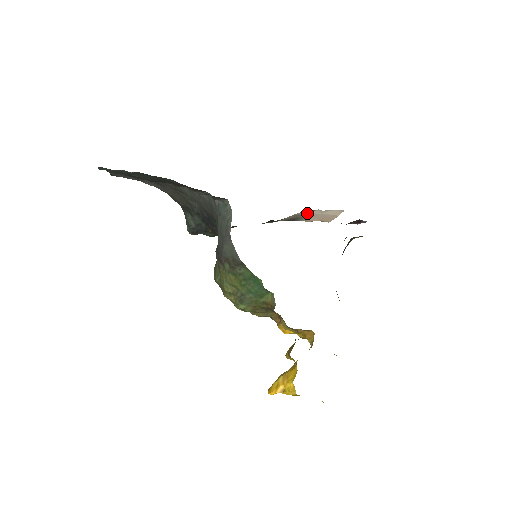
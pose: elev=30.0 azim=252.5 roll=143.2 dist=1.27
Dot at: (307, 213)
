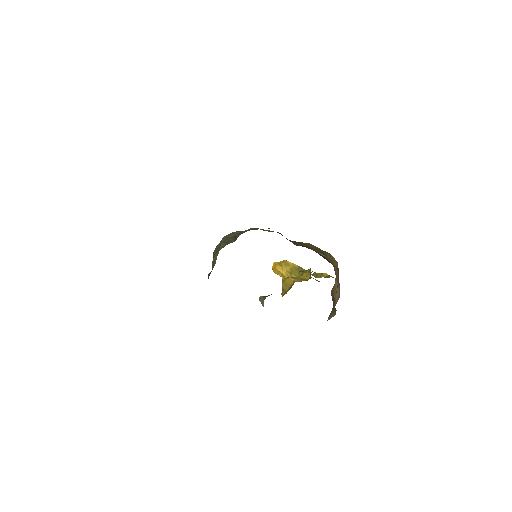
Dot at: occluded
